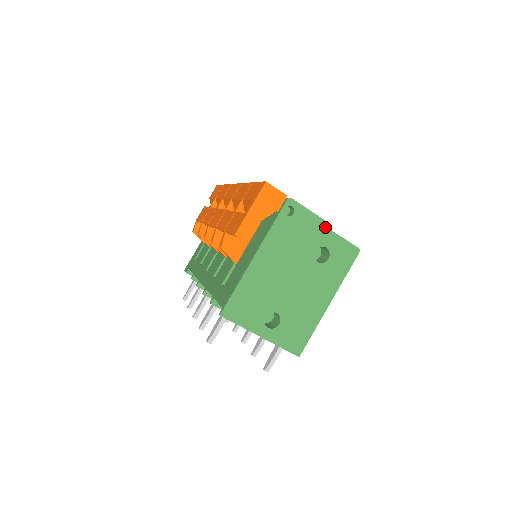
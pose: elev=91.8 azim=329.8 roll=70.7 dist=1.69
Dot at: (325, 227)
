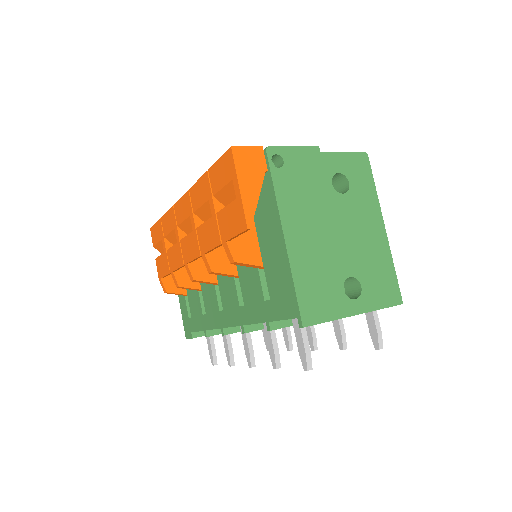
Dot at: (321, 153)
